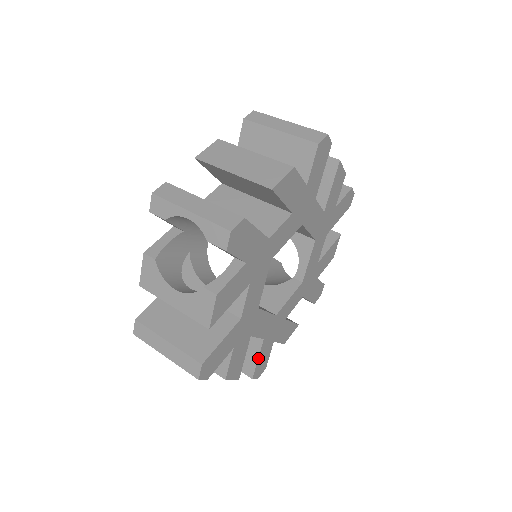
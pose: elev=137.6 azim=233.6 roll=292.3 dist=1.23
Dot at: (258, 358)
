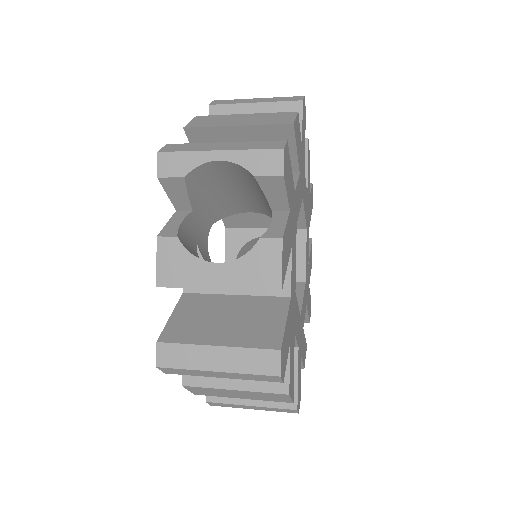
Dot at: (297, 377)
